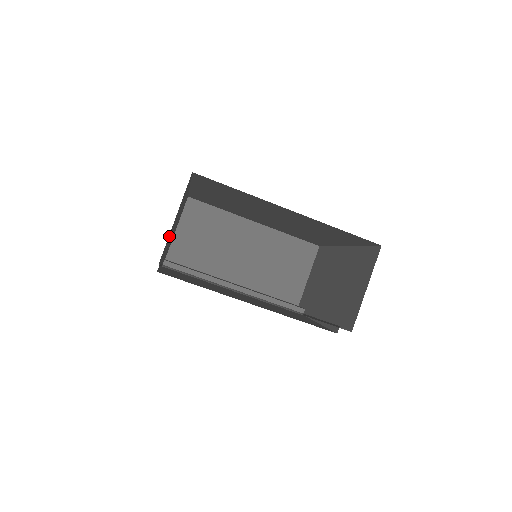
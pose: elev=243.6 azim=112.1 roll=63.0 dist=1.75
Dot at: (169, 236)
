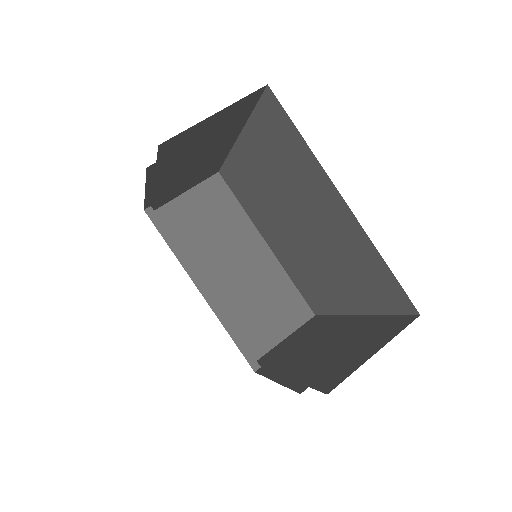
Dot at: (191, 137)
